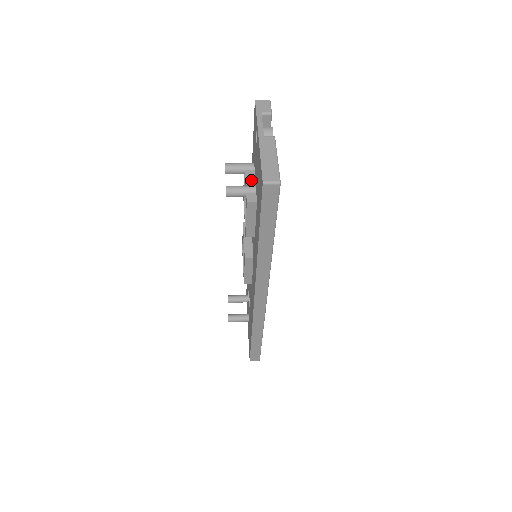
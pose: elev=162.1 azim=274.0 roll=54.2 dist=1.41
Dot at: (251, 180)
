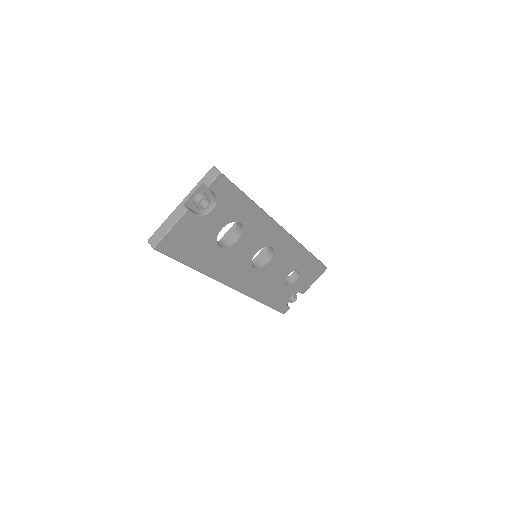
Dot at: occluded
